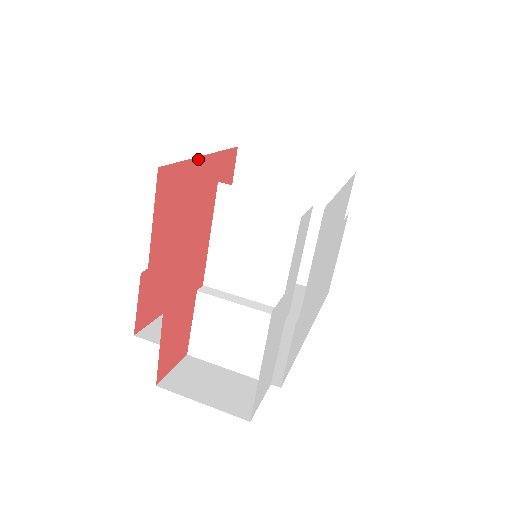
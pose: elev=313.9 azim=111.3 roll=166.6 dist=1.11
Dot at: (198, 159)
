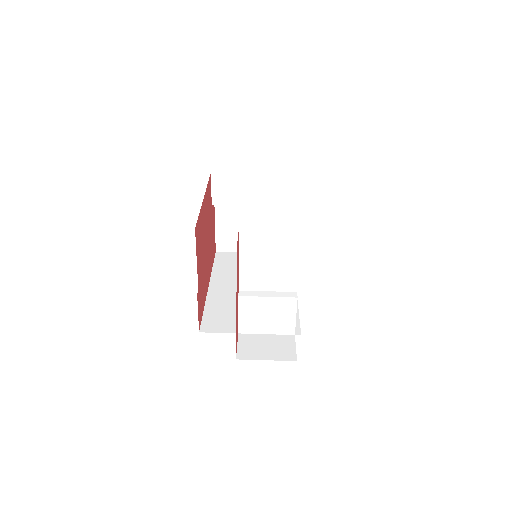
Dot at: (202, 204)
